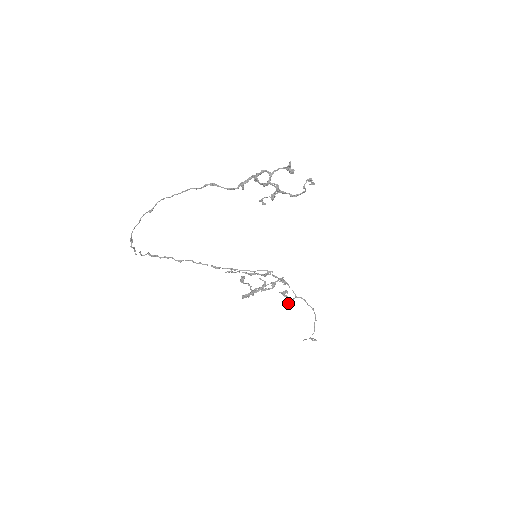
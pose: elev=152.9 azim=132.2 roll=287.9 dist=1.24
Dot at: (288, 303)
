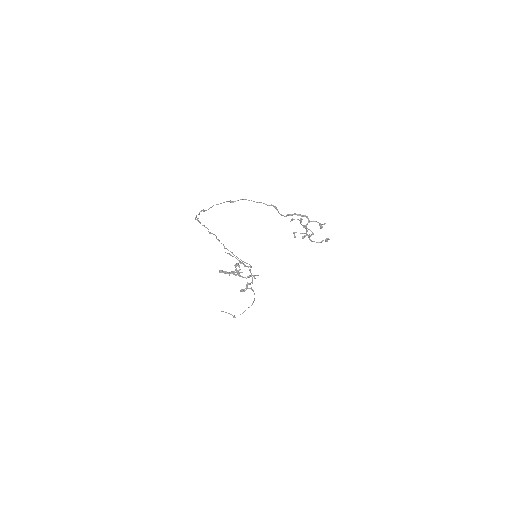
Dot at: (243, 289)
